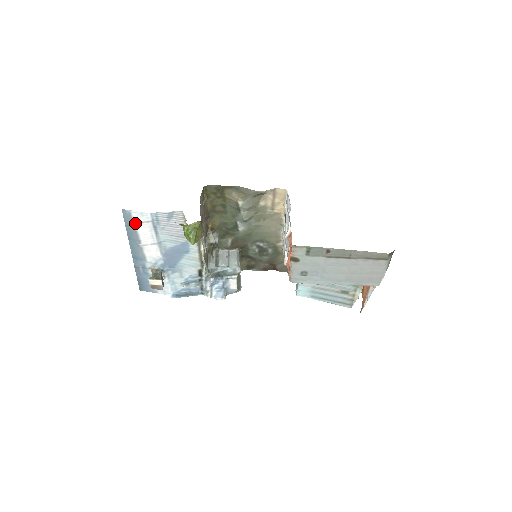
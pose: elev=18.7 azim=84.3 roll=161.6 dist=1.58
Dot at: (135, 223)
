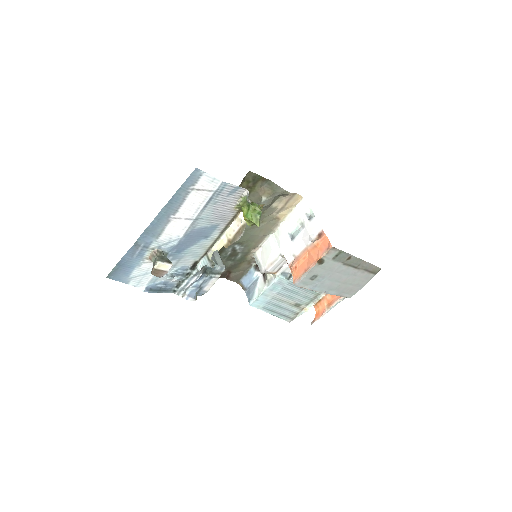
Dot at: (193, 188)
